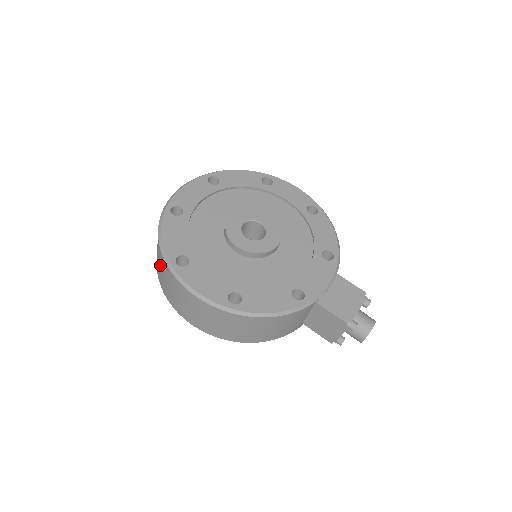
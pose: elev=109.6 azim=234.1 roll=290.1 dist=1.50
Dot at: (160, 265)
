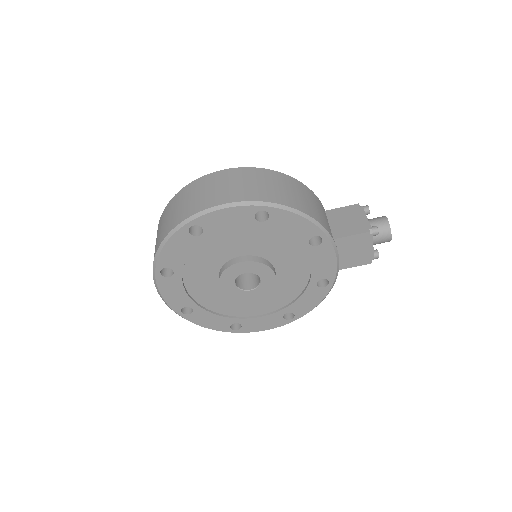
Dot at: occluded
